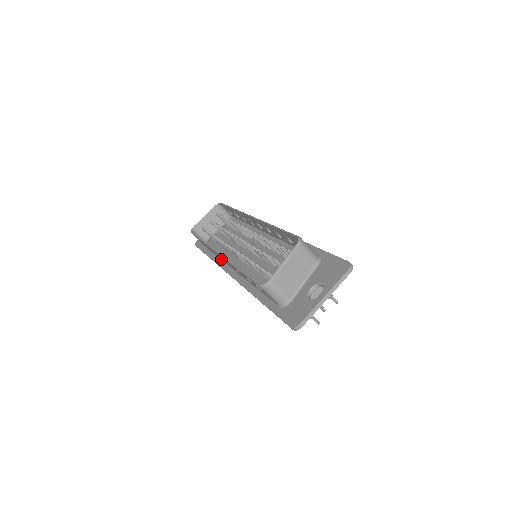
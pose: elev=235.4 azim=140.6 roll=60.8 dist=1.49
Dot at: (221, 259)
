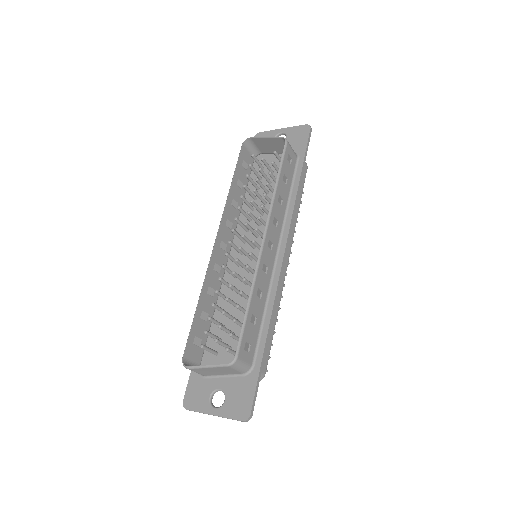
Dot at: (237, 216)
